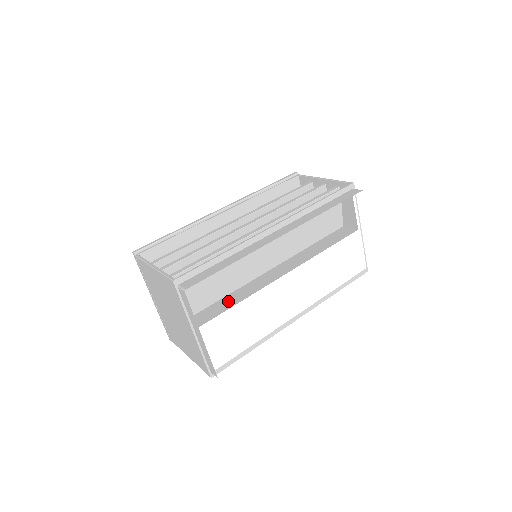
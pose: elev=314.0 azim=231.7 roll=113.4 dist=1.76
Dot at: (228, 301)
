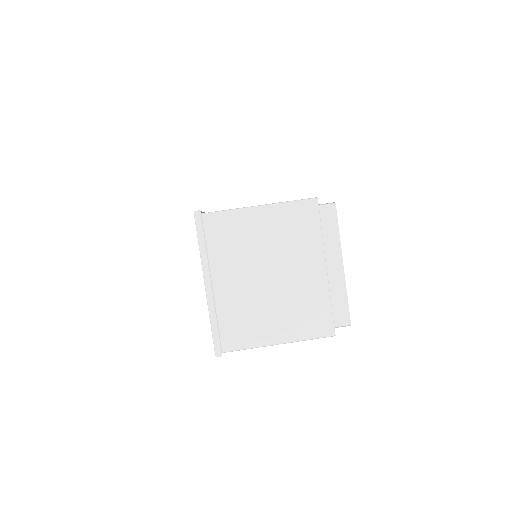
Dot at: occluded
